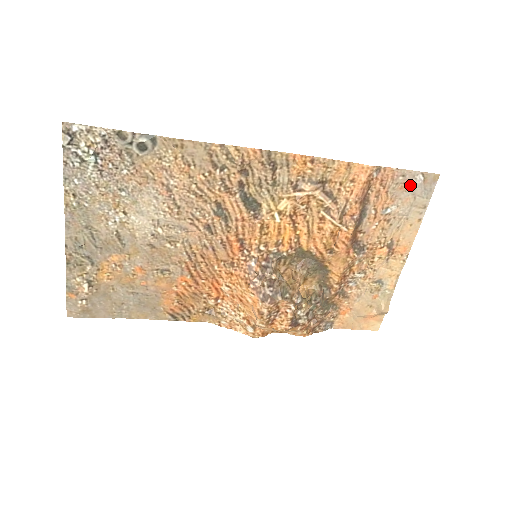
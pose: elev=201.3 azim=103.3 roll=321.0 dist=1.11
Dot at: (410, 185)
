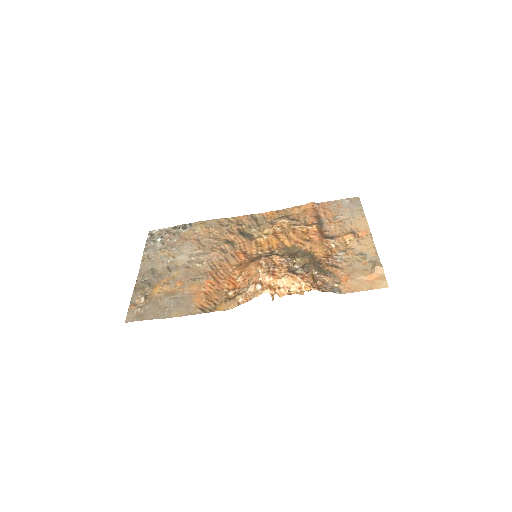
Dot at: (343, 205)
